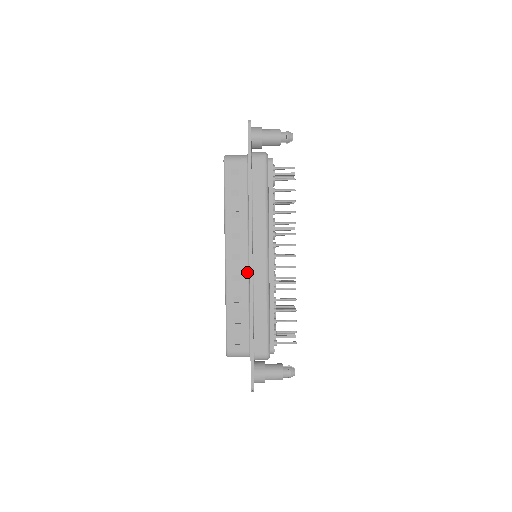
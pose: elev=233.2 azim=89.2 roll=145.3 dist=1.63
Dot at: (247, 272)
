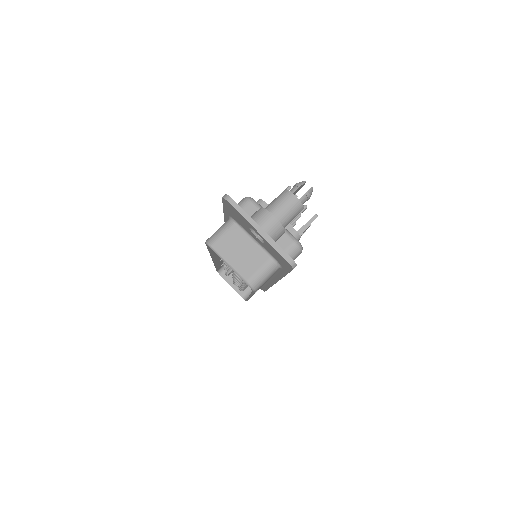
Dot at: occluded
